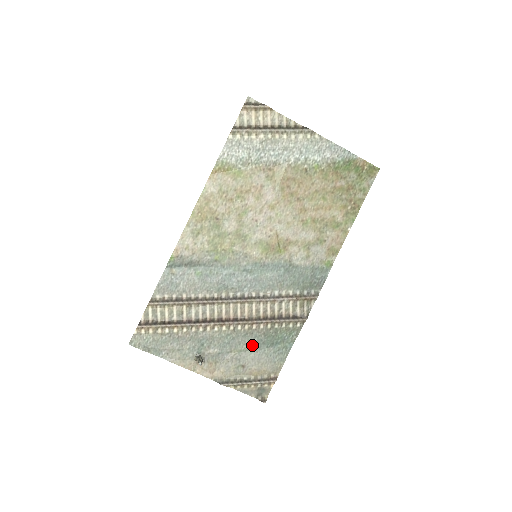
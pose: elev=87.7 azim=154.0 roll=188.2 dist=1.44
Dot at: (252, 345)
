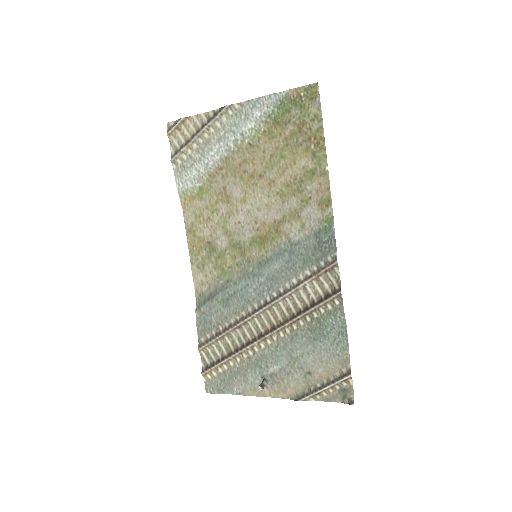
Dot at: (305, 347)
